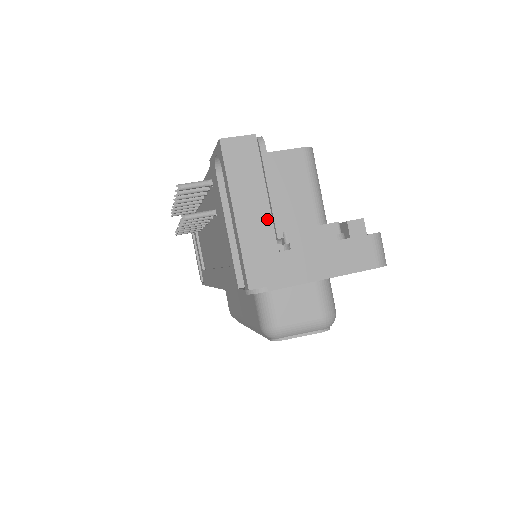
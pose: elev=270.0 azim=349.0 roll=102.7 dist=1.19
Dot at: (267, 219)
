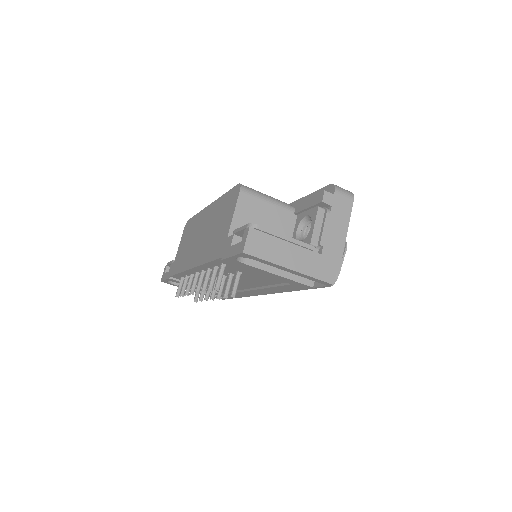
Dot at: (301, 251)
